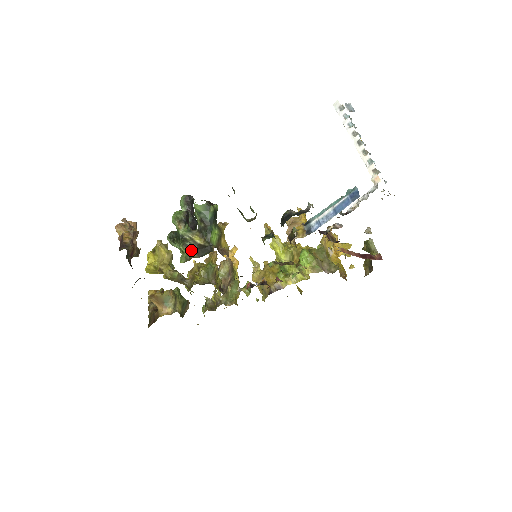
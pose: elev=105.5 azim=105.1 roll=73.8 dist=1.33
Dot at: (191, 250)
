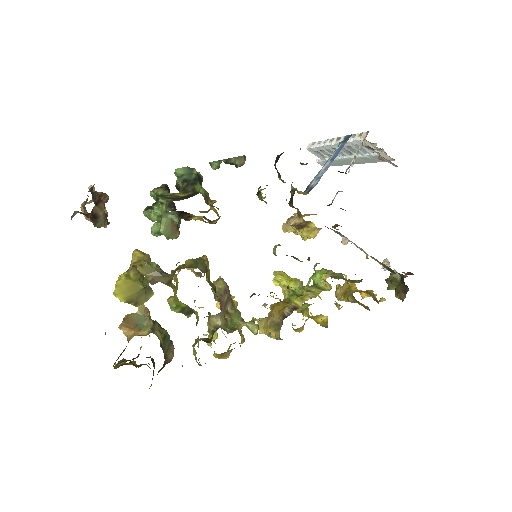
Dot at: (172, 199)
